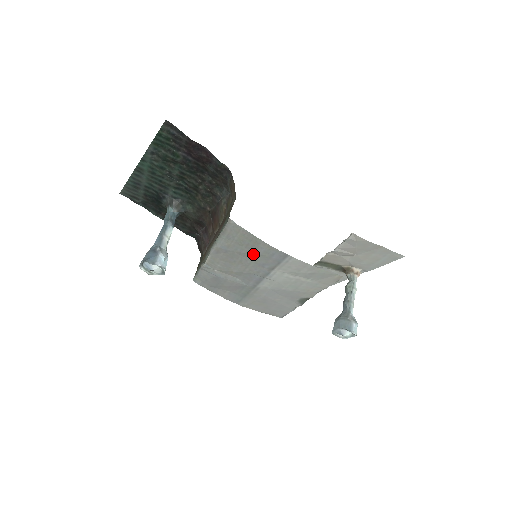
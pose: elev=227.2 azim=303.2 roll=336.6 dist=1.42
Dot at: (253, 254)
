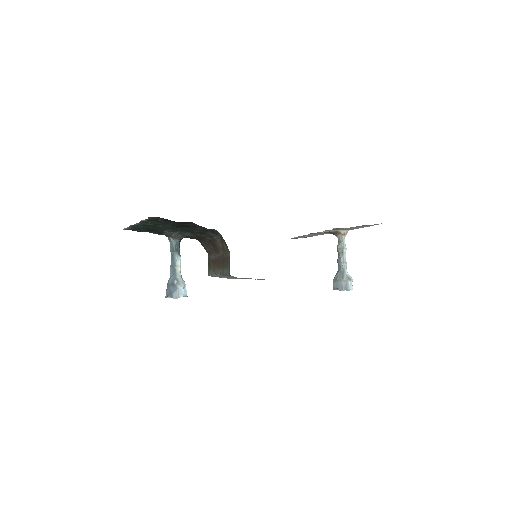
Dot at: occluded
